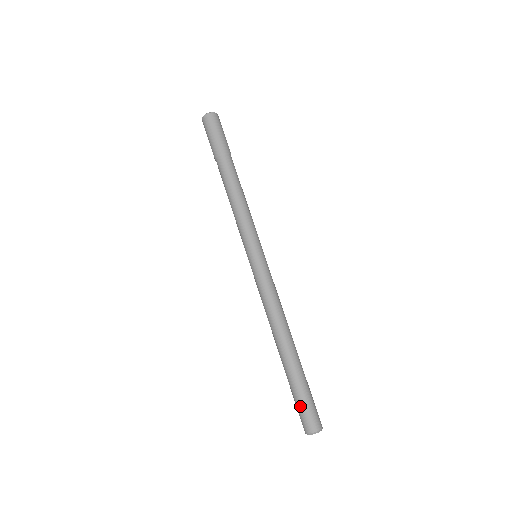
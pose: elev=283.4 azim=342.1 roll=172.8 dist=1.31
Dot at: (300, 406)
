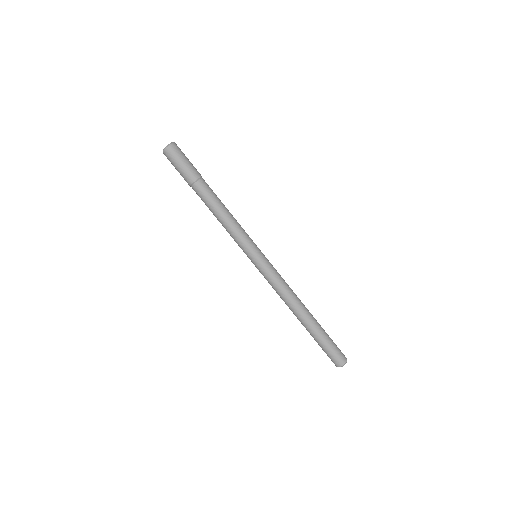
Dot at: (327, 352)
